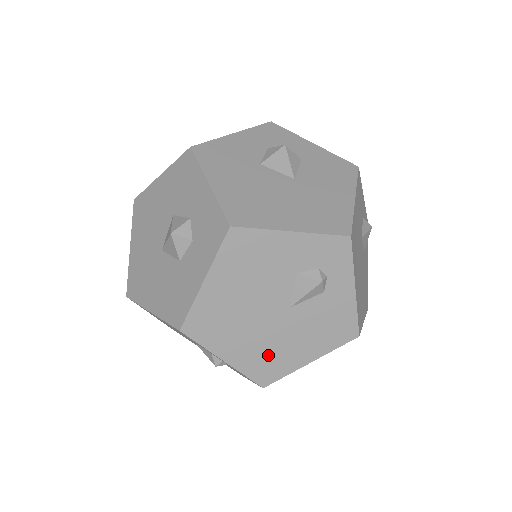
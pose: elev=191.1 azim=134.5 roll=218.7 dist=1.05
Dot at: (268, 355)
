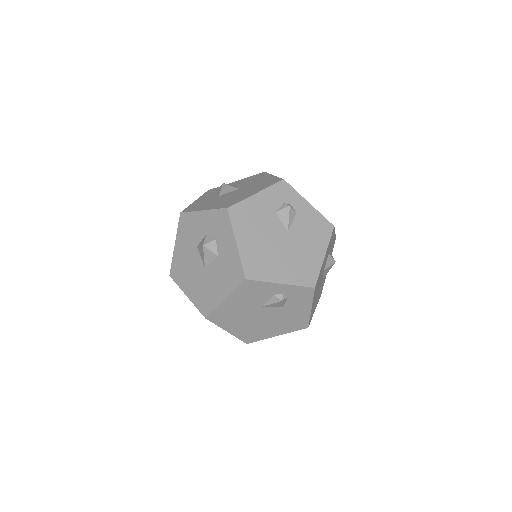
Dot at: (300, 266)
